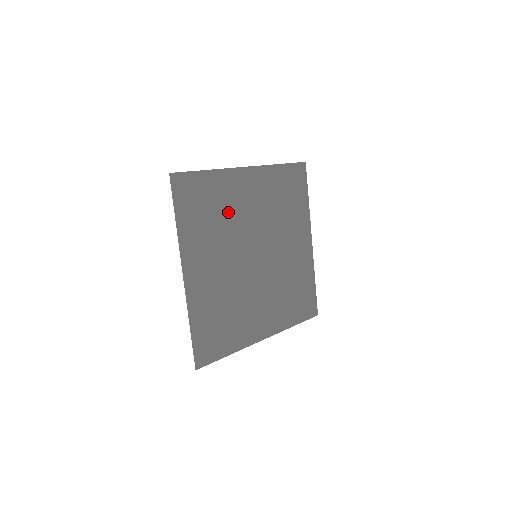
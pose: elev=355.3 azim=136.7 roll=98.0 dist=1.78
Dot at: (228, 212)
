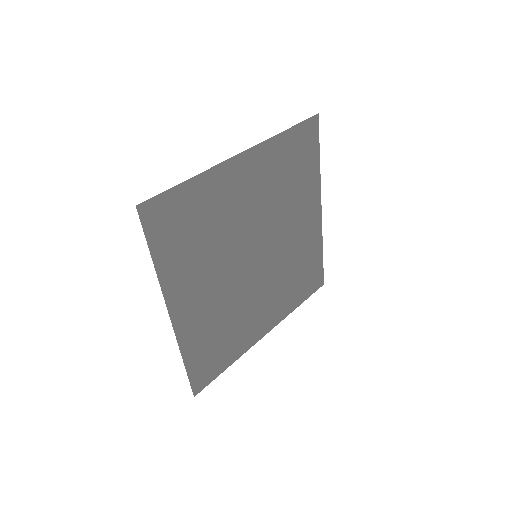
Dot at: (220, 221)
